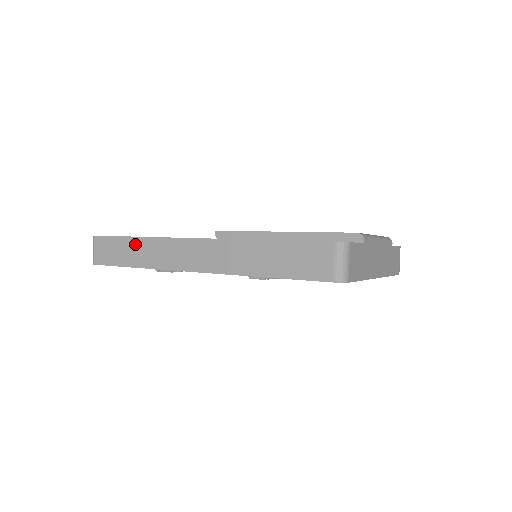
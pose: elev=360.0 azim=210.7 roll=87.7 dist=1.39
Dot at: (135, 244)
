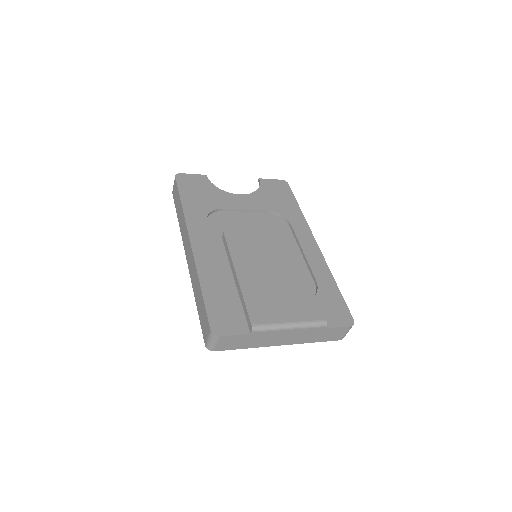
Dot at: (180, 207)
